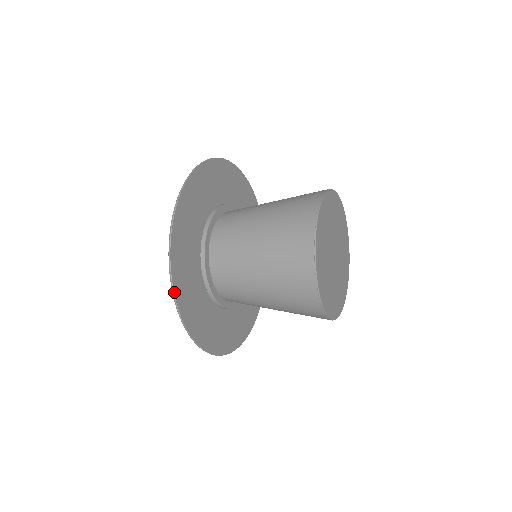
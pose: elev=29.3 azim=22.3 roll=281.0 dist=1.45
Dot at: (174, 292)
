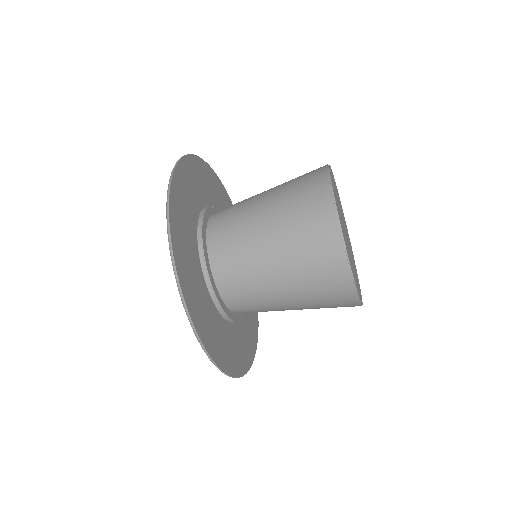
Dot at: (171, 184)
